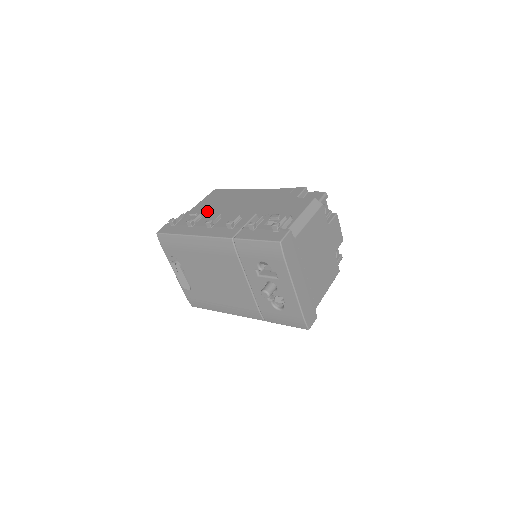
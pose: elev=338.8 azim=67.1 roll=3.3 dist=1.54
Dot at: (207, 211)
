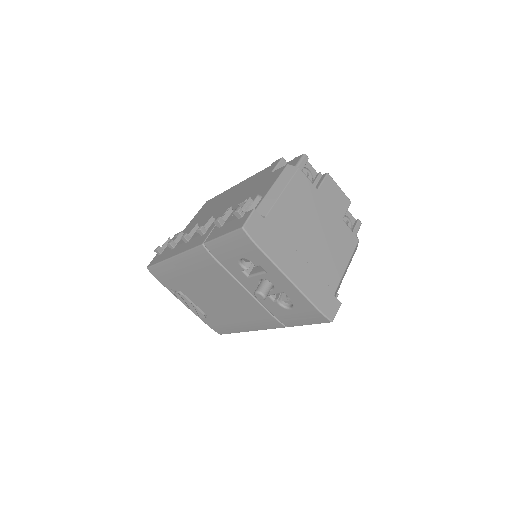
Dot at: occluded
